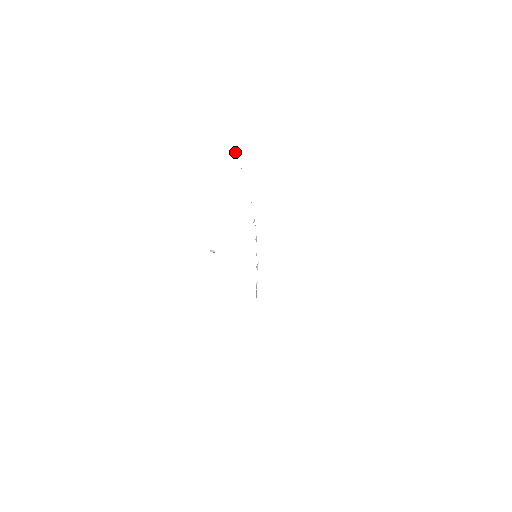
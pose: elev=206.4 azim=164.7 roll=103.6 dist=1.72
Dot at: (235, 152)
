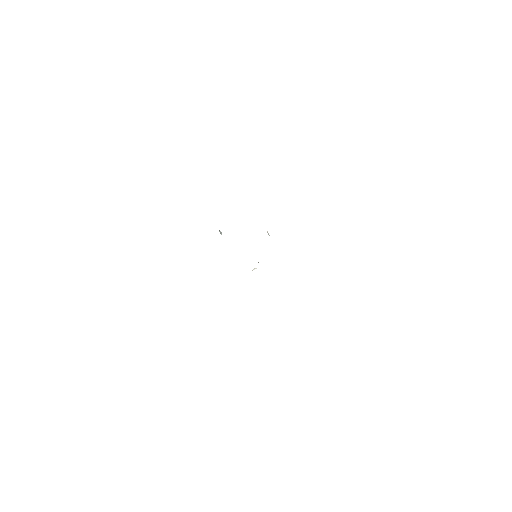
Dot at: occluded
